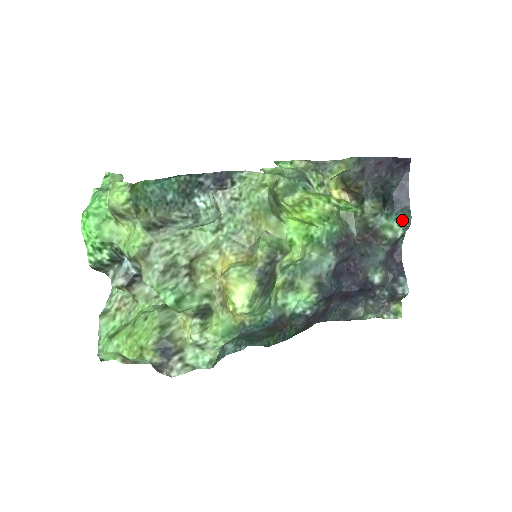
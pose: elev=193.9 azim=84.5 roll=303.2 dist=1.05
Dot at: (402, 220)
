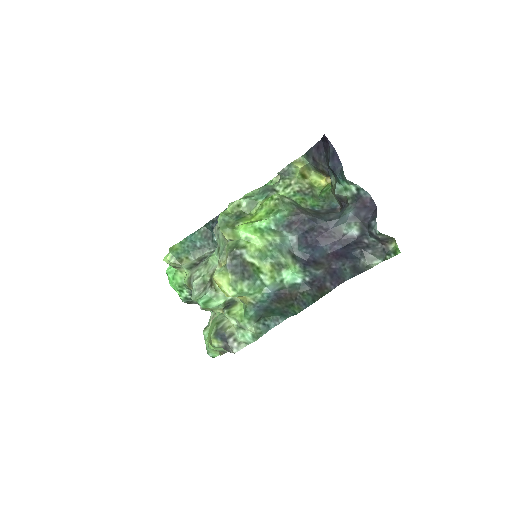
Dot at: (344, 180)
